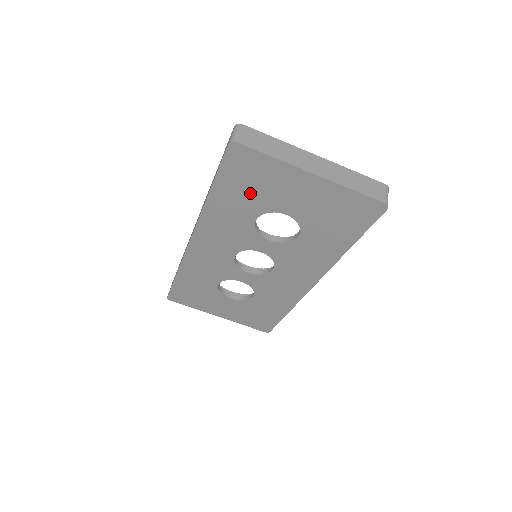
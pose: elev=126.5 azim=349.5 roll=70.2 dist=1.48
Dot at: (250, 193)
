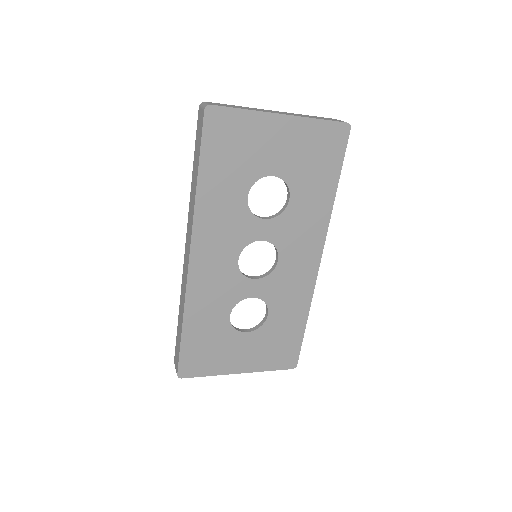
Dot at: (235, 163)
